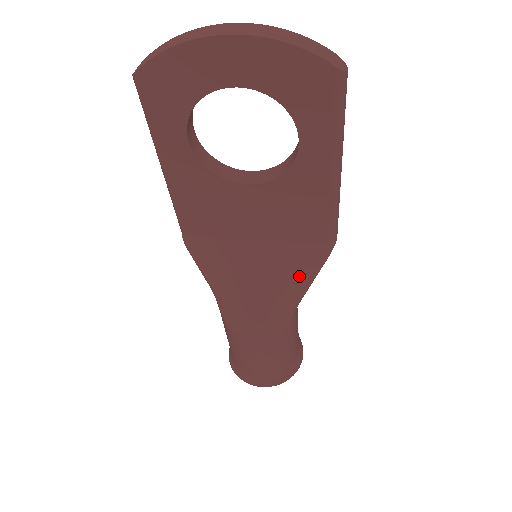
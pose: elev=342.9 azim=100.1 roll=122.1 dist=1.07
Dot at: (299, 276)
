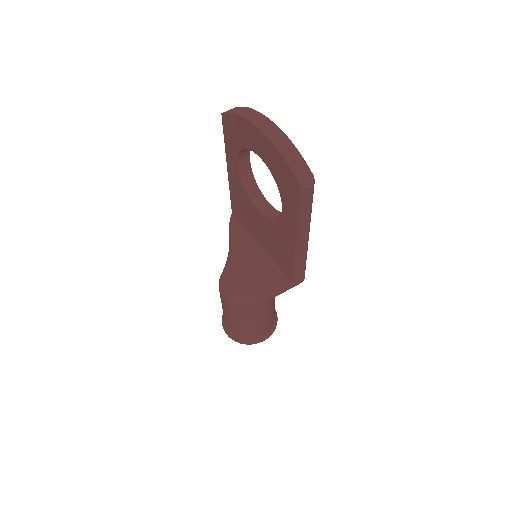
Dot at: (268, 287)
